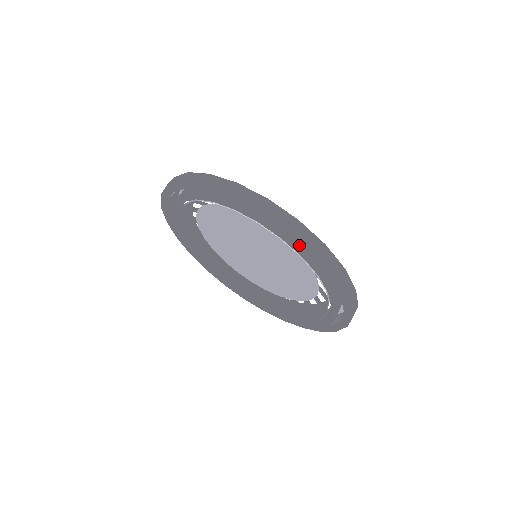
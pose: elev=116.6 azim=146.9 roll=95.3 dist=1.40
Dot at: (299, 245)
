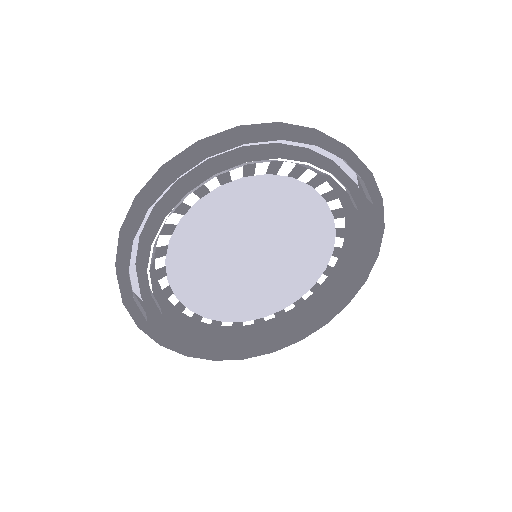
Dot at: (229, 156)
